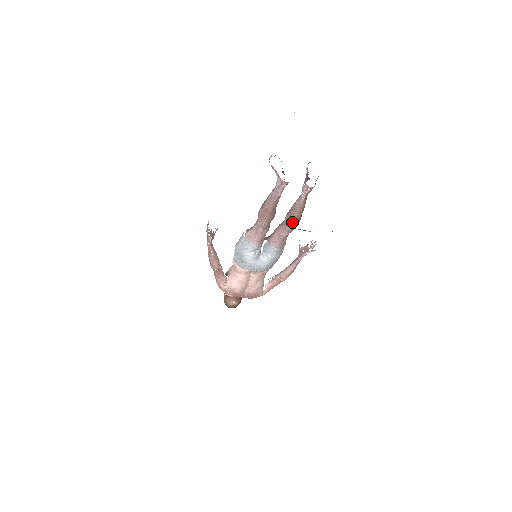
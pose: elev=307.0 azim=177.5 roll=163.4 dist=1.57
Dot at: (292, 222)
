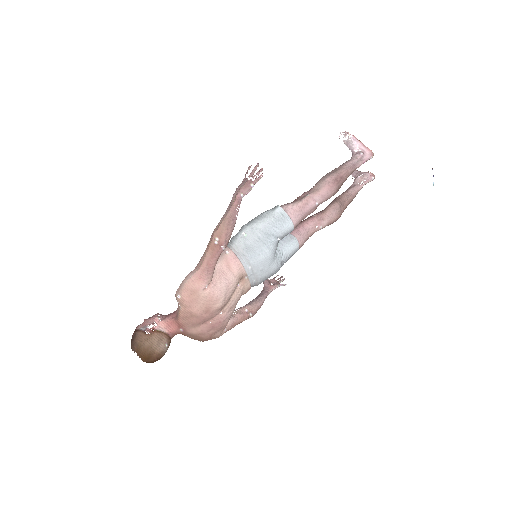
Dot at: (340, 211)
